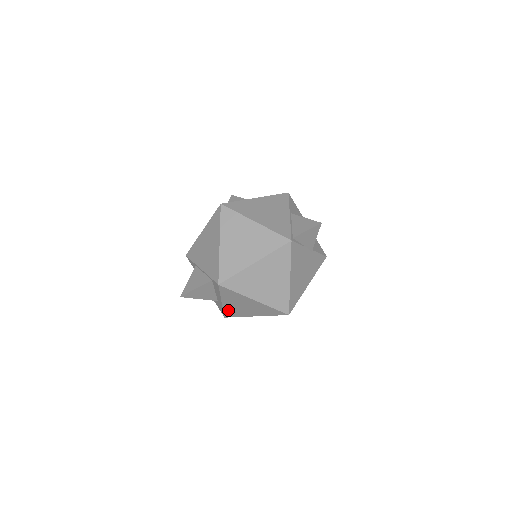
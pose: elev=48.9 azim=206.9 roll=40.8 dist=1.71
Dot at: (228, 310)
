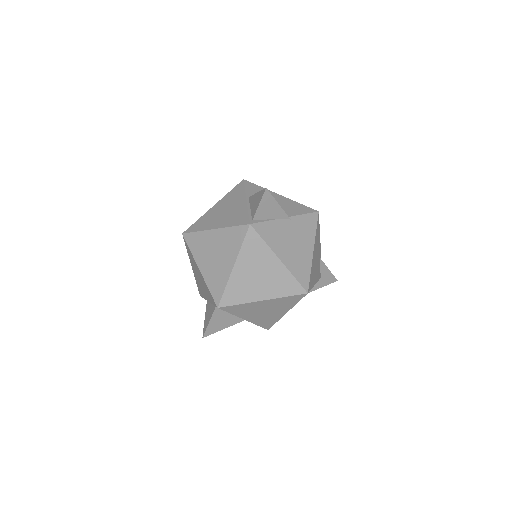
Dot at: (260, 322)
